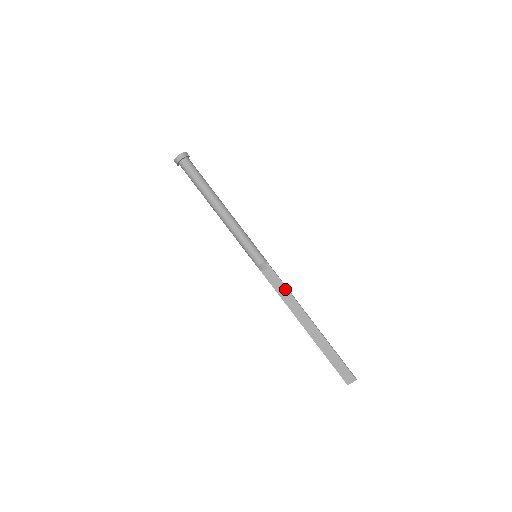
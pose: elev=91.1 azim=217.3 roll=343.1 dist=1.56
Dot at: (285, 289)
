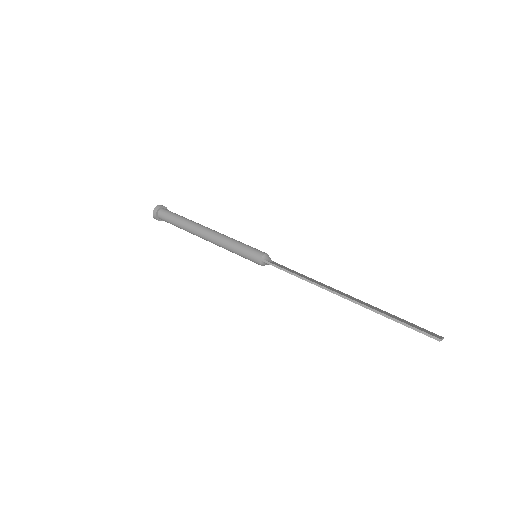
Dot at: (301, 274)
